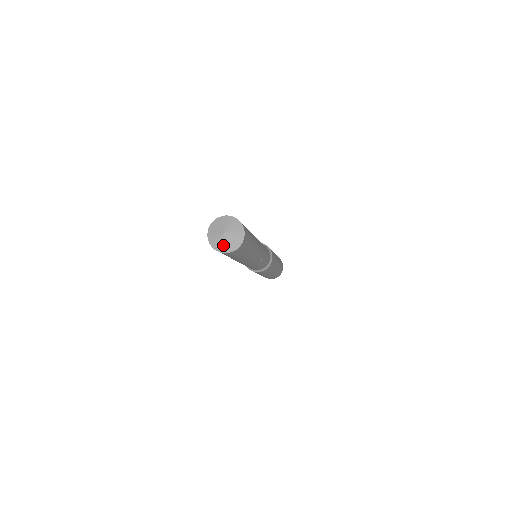
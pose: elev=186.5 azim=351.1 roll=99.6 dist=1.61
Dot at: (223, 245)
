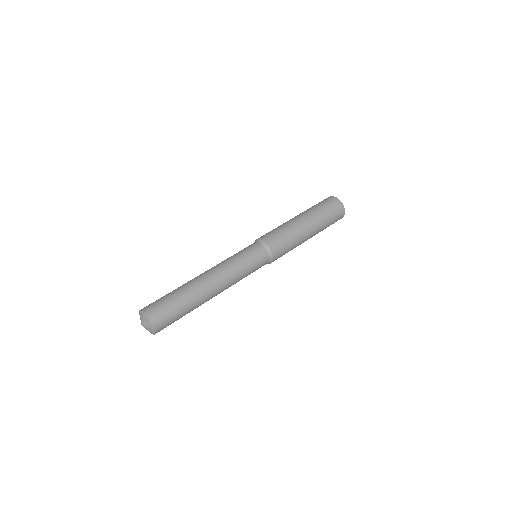
Dot at: occluded
